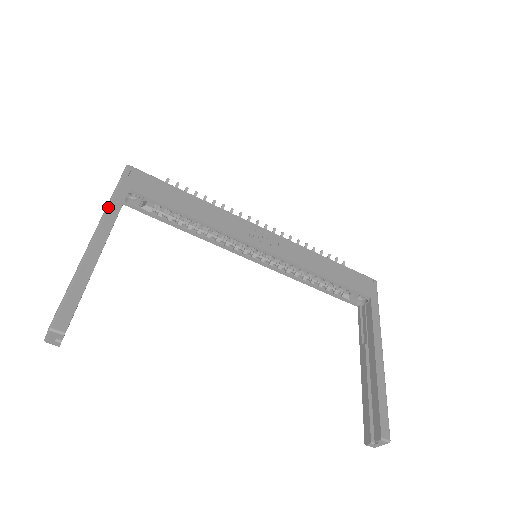
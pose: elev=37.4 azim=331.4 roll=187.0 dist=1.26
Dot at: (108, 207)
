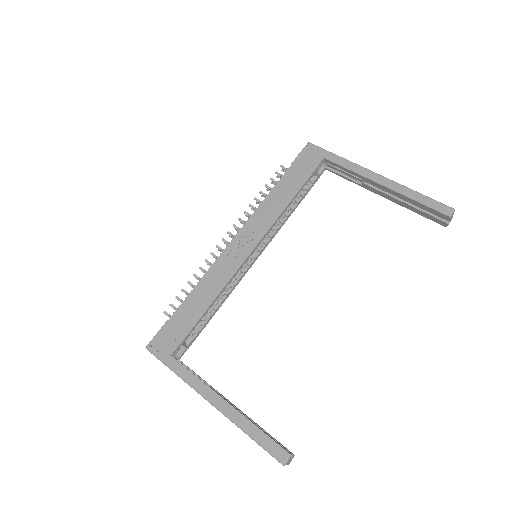
Dot at: (186, 381)
